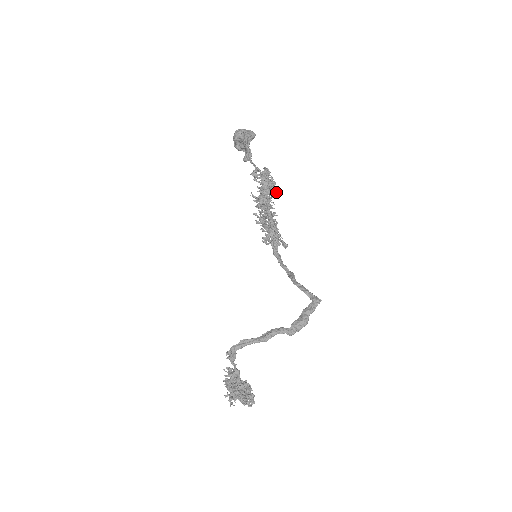
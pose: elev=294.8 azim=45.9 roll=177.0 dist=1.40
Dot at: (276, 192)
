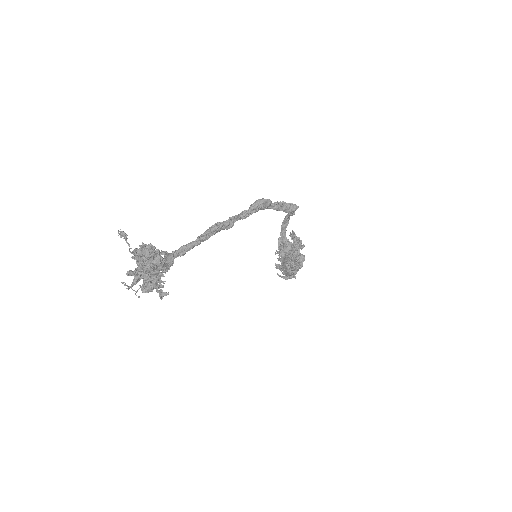
Dot at: (300, 241)
